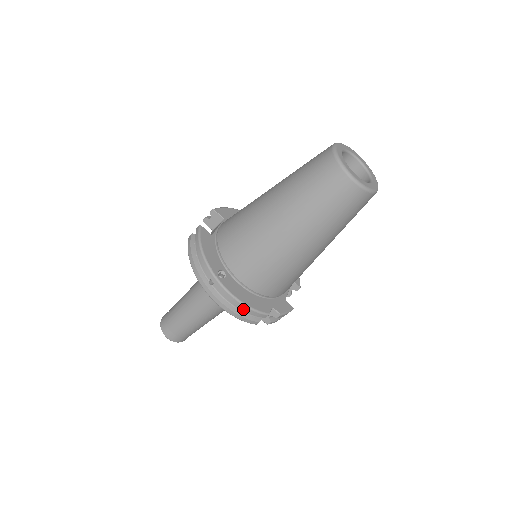
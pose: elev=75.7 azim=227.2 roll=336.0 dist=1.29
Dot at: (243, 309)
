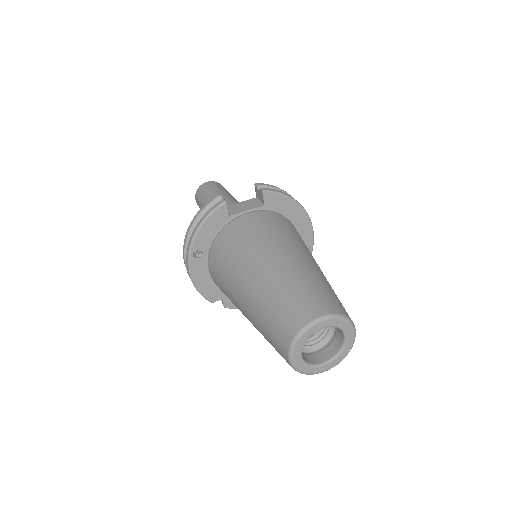
Dot at: (194, 285)
